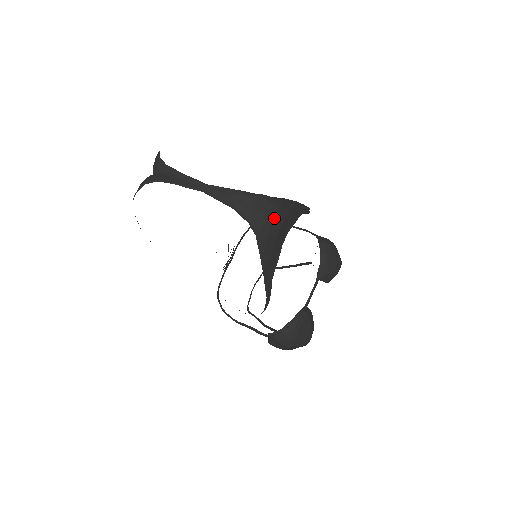
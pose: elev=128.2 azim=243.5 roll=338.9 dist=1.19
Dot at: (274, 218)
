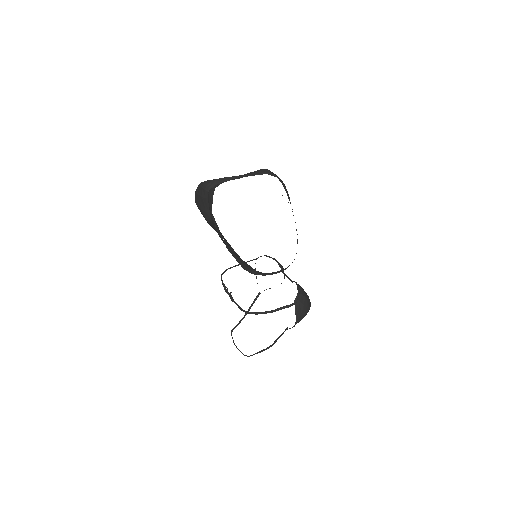
Dot at: occluded
